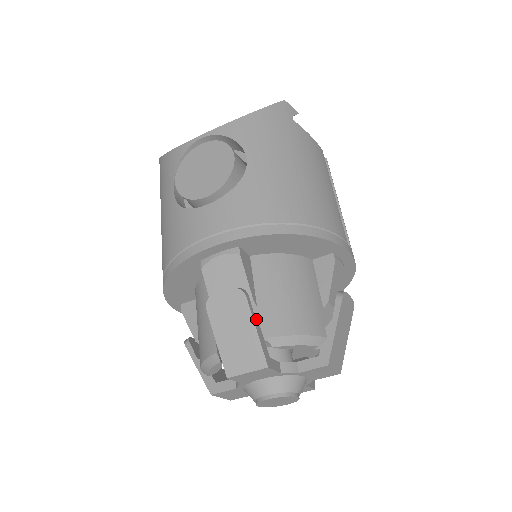
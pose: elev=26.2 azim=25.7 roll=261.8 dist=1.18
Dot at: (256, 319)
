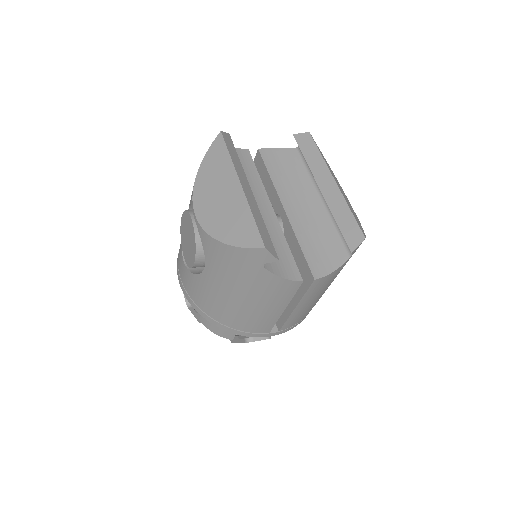
Dot at: occluded
